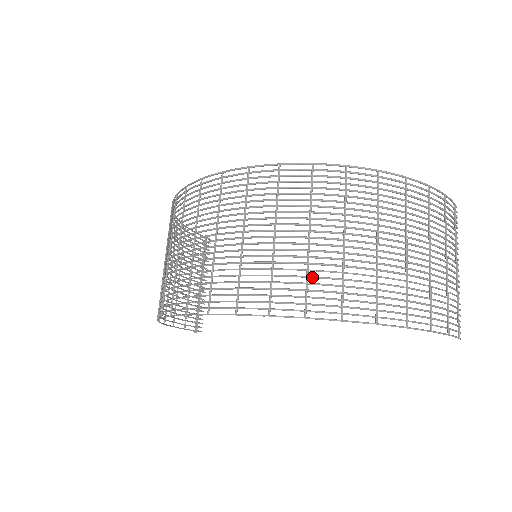
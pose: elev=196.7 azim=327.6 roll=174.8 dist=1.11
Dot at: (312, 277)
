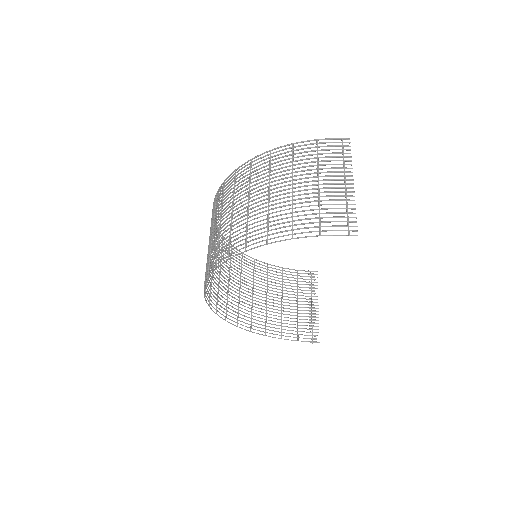
Dot at: (219, 244)
